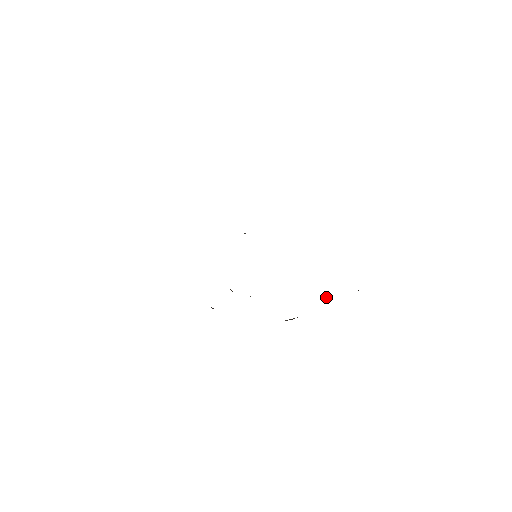
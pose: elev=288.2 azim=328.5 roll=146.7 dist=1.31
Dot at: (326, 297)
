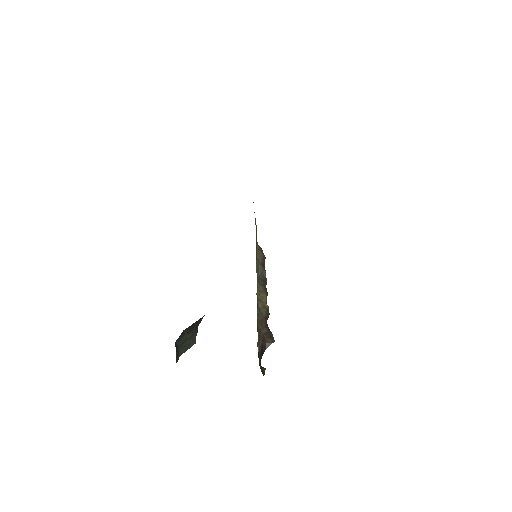
Dot at: (270, 340)
